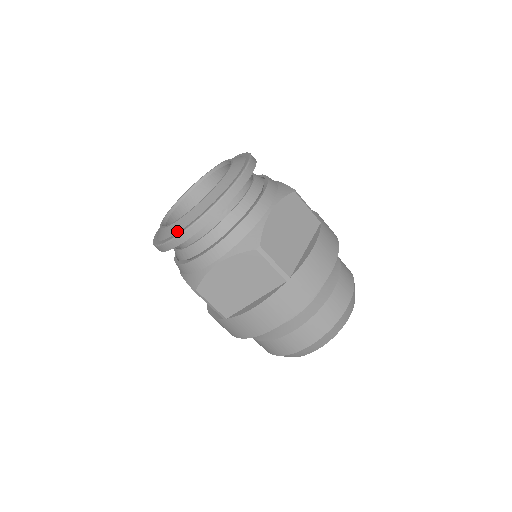
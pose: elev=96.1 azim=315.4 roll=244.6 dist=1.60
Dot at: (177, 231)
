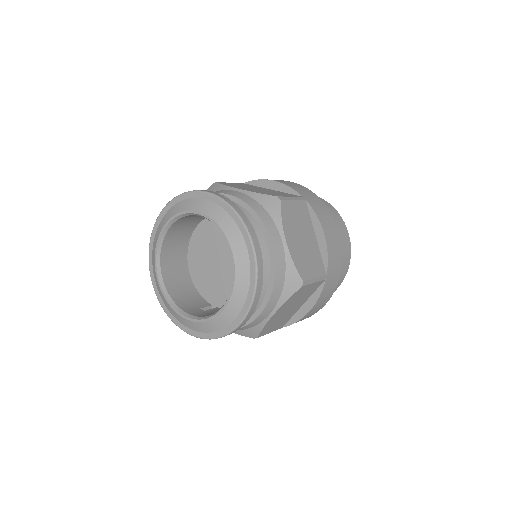
Dot at: (226, 325)
